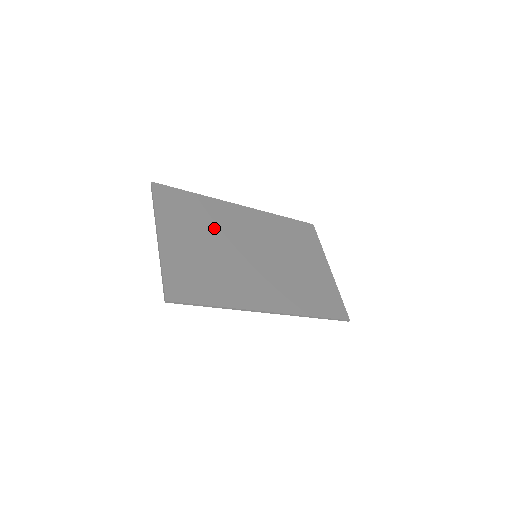
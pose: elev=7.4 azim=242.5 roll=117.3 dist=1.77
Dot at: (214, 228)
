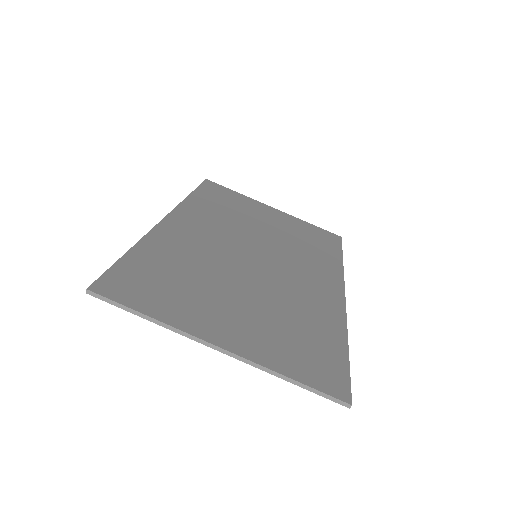
Dot at: (206, 268)
